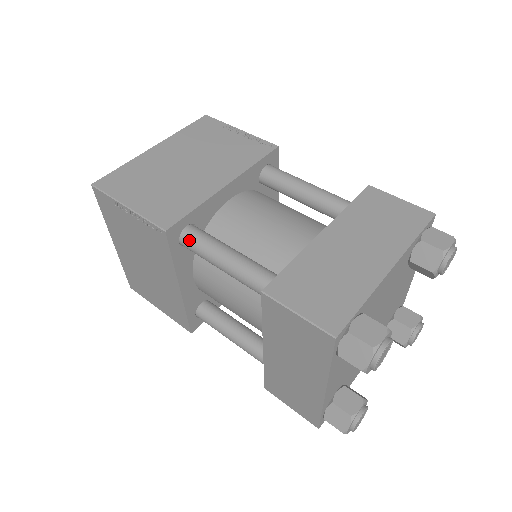
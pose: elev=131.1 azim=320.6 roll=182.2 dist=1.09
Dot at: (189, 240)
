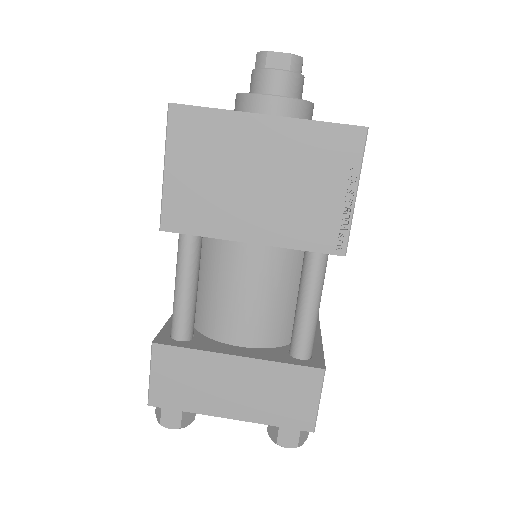
Dot at: (179, 241)
